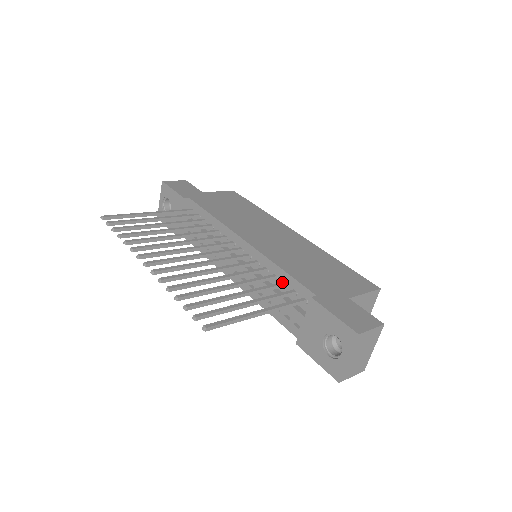
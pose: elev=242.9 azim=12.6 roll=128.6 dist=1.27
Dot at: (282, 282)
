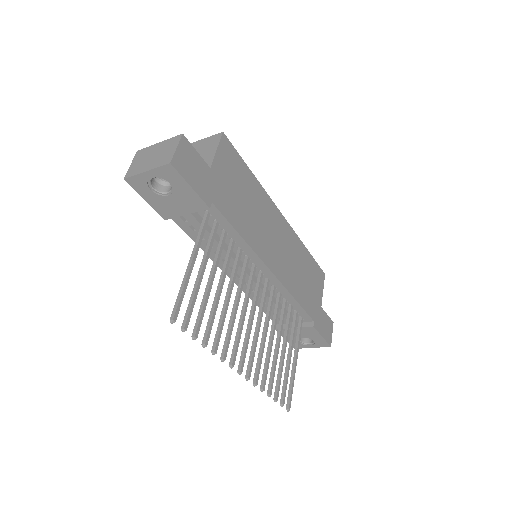
Dot at: (292, 307)
